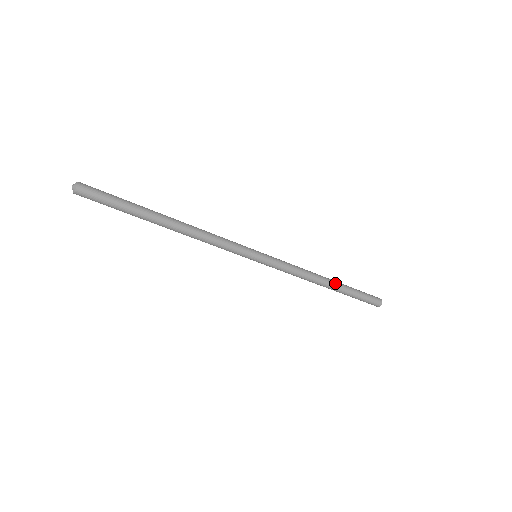
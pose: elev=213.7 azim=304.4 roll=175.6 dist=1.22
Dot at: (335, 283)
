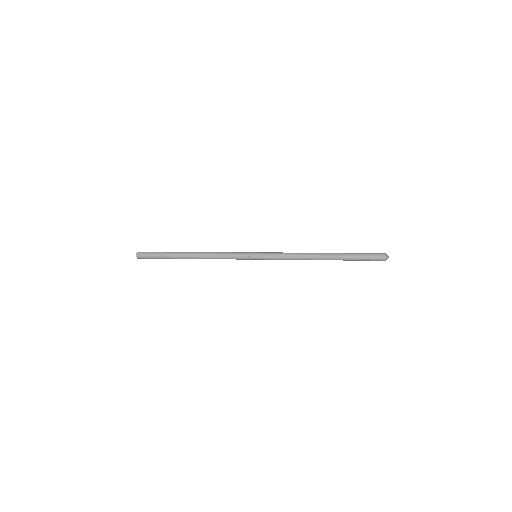
Dot at: (329, 256)
